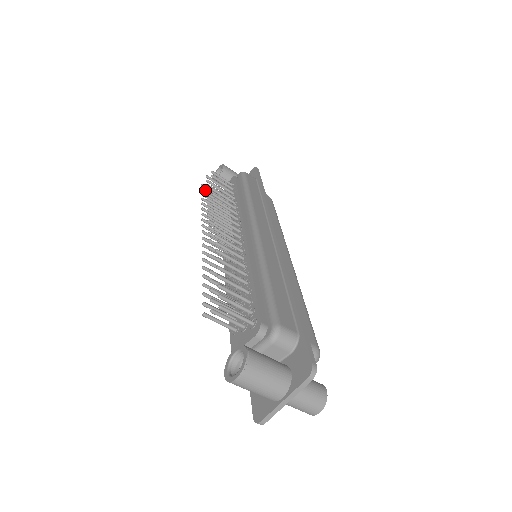
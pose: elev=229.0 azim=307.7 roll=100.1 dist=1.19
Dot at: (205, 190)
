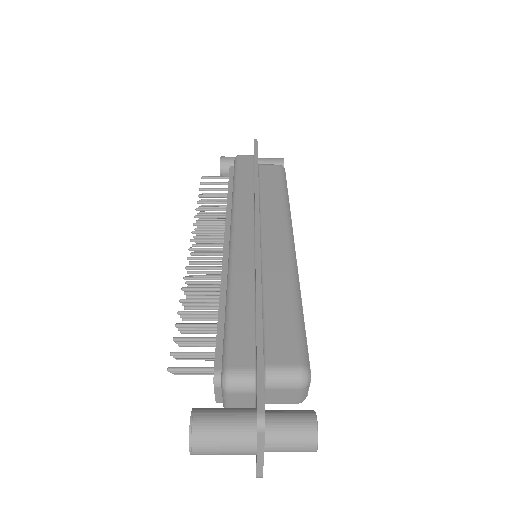
Dot at: (205, 199)
